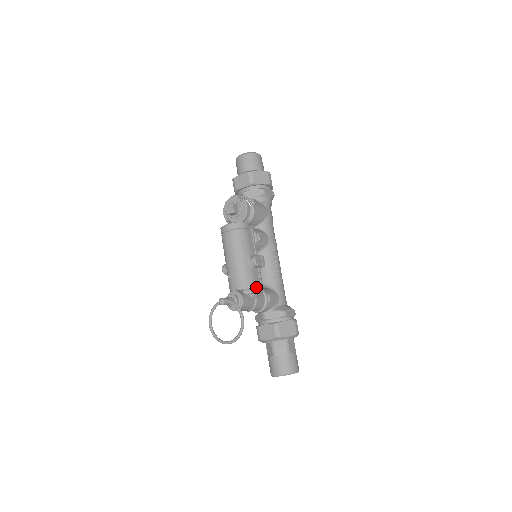
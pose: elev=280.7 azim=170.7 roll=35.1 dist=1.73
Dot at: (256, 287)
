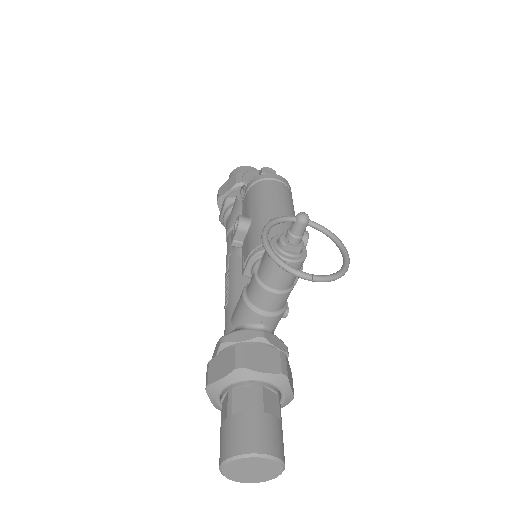
Dot at: occluded
